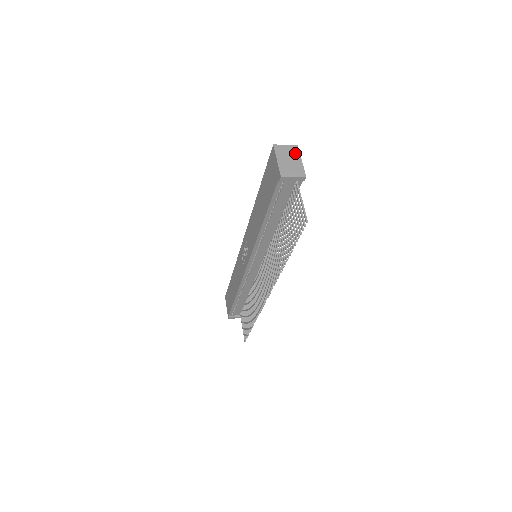
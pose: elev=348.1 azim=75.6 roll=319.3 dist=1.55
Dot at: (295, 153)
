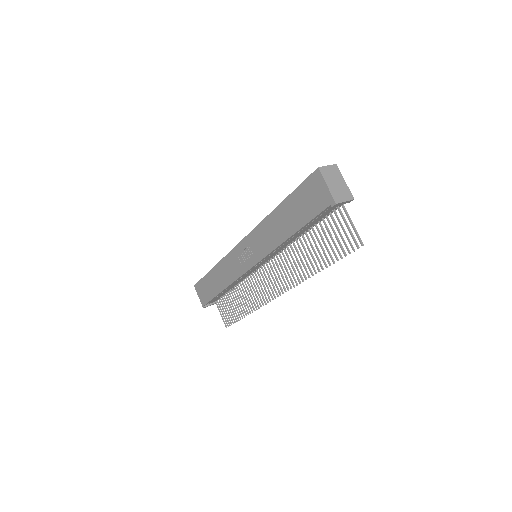
Dot at: (338, 174)
